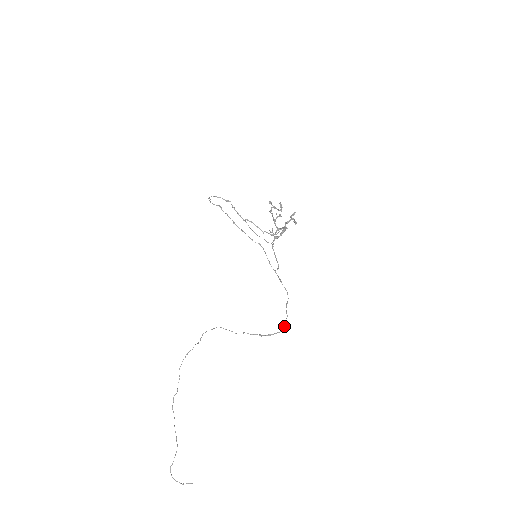
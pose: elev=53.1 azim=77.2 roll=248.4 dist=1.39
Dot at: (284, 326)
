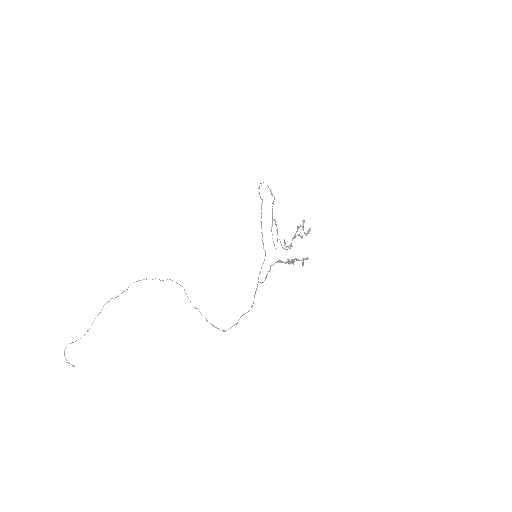
Dot at: (228, 329)
